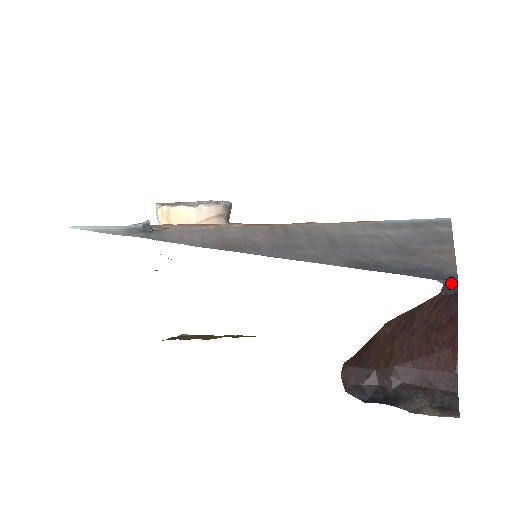
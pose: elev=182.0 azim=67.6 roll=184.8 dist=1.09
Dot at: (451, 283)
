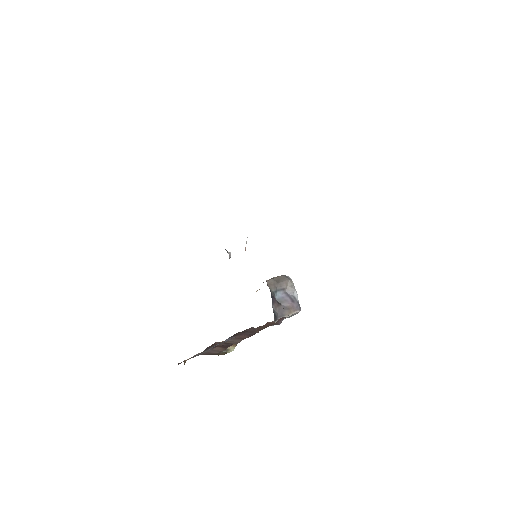
Dot at: occluded
